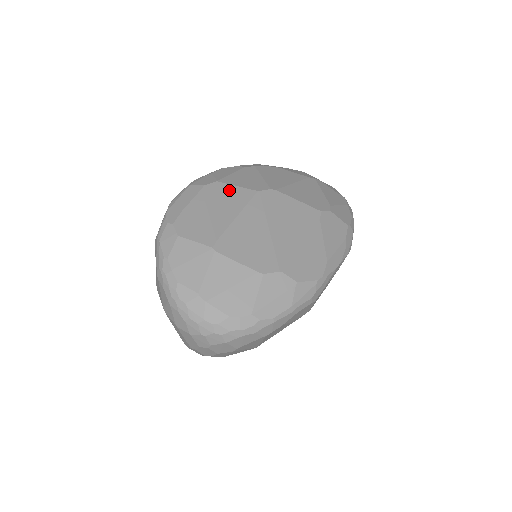
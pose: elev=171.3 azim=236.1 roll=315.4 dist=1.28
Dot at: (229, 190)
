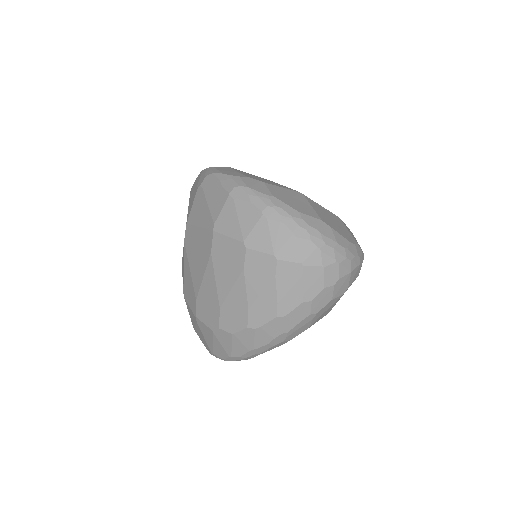
Dot at: occluded
